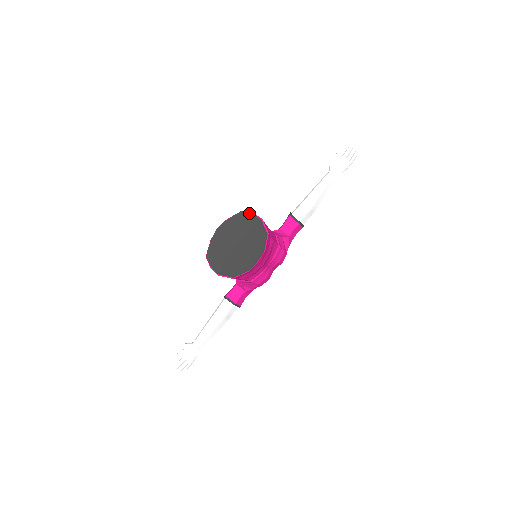
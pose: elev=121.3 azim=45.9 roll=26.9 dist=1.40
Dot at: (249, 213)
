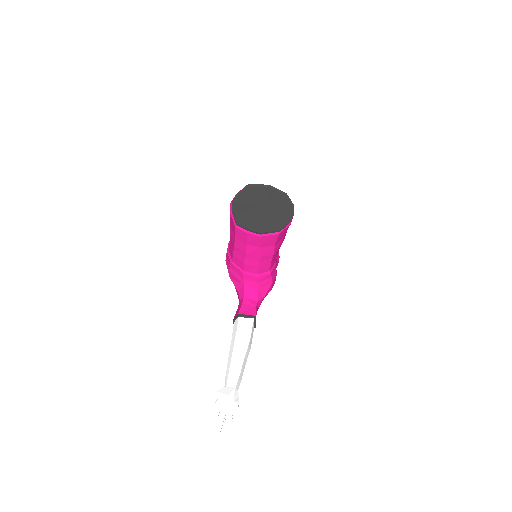
Dot at: (256, 184)
